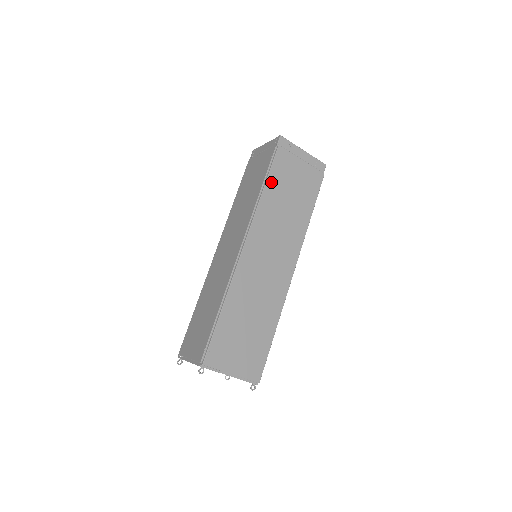
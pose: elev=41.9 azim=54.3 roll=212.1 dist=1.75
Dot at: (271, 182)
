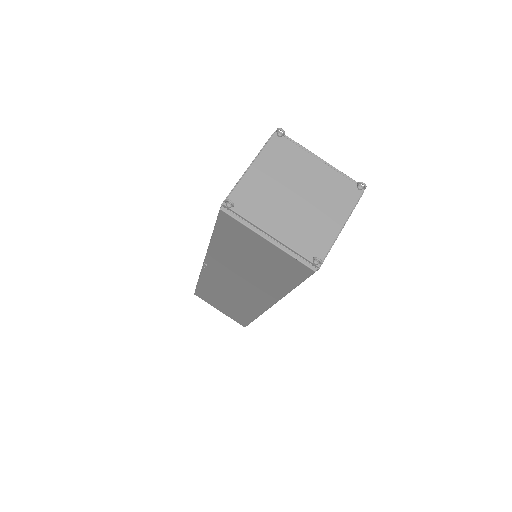
Dot at: occluded
